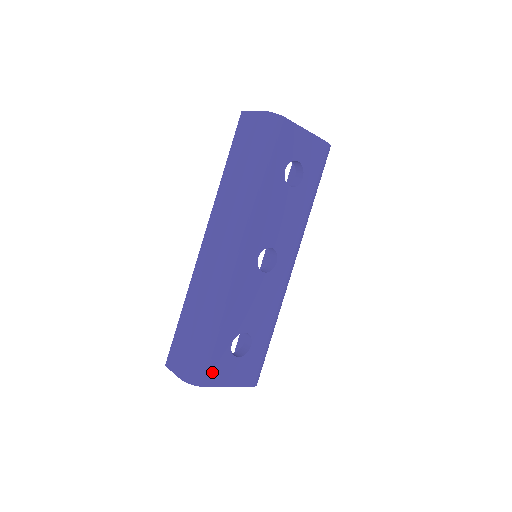
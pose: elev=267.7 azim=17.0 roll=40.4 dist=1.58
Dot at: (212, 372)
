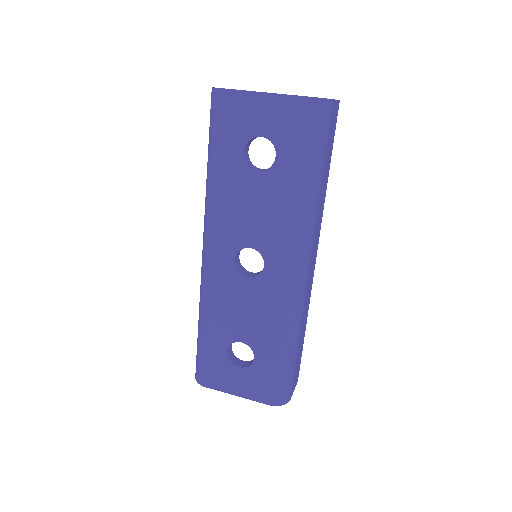
Dot at: (211, 375)
